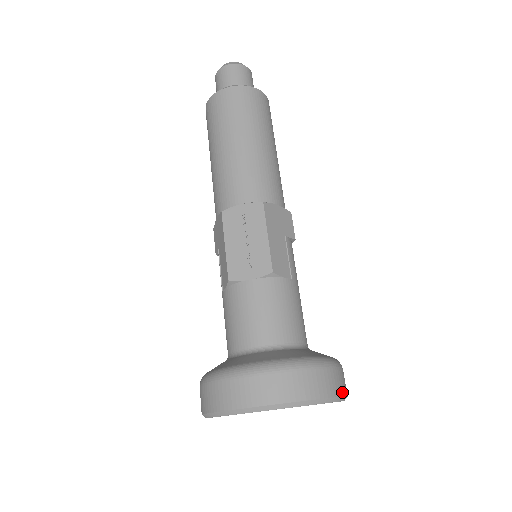
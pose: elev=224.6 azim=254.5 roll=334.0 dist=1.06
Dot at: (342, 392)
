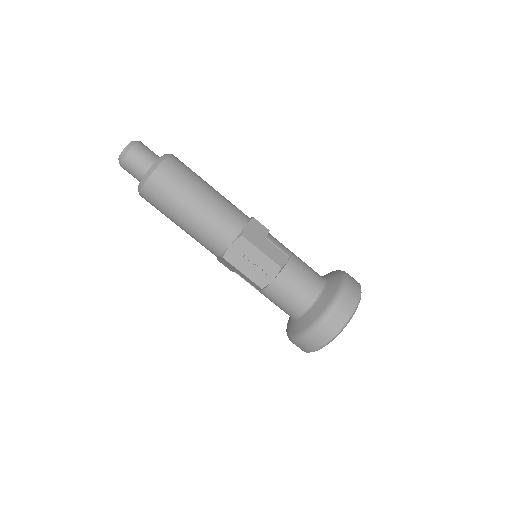
Dot at: (359, 291)
